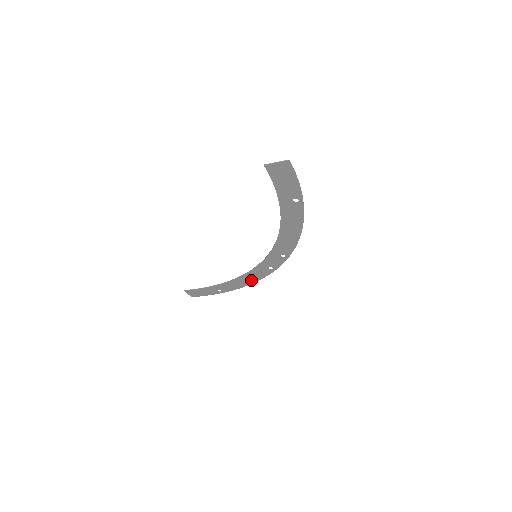
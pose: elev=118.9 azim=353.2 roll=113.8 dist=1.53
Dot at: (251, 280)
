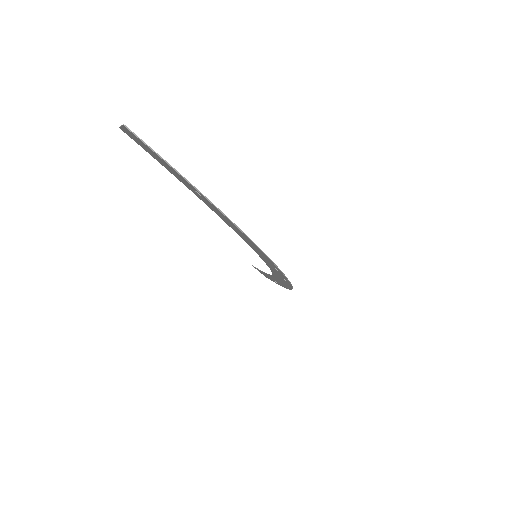
Dot at: occluded
